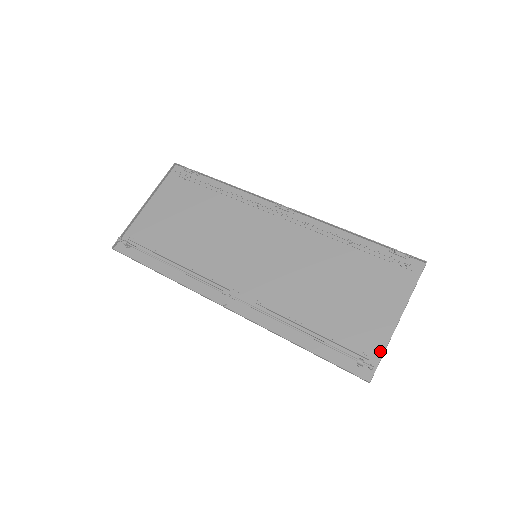
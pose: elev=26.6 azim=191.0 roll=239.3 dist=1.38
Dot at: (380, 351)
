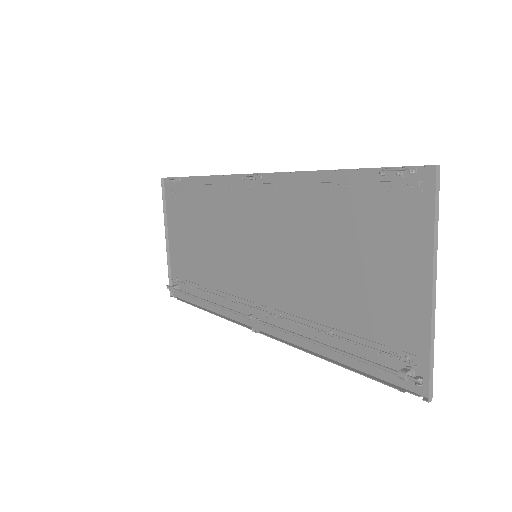
Dot at: (427, 348)
